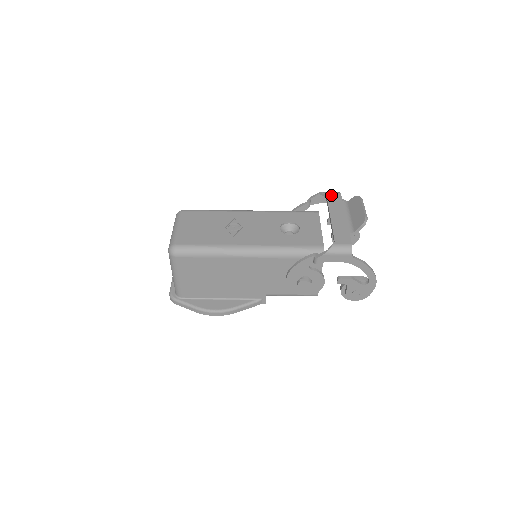
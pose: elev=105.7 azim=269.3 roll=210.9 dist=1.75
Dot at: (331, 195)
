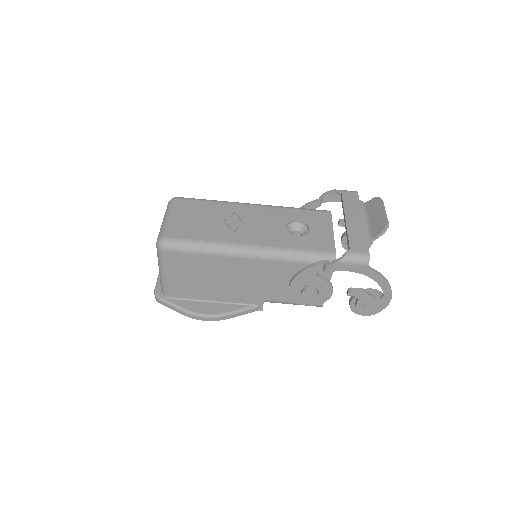
Dot at: (347, 194)
